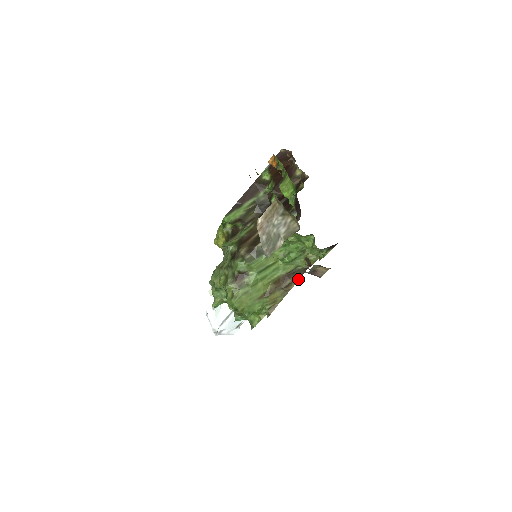
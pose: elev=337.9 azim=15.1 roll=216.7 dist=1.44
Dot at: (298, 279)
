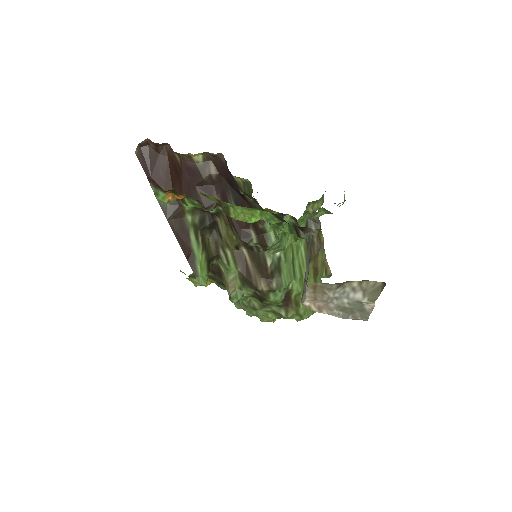
Dot at: (320, 227)
